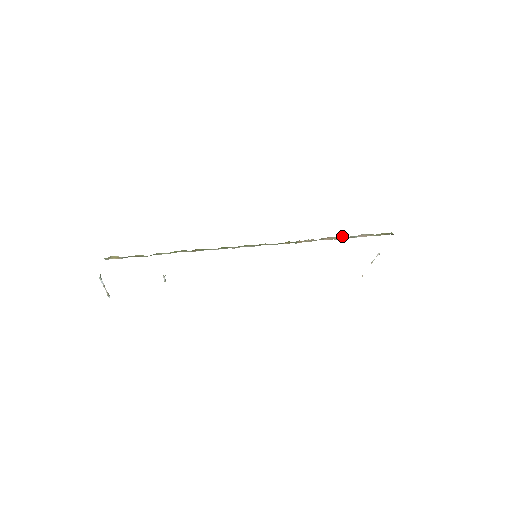
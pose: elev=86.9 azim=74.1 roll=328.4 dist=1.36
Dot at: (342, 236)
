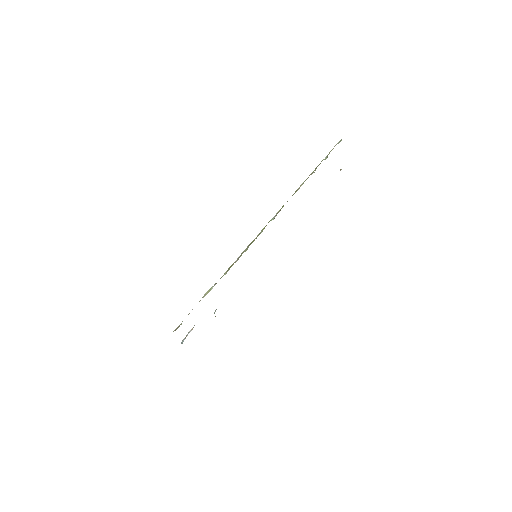
Dot at: occluded
